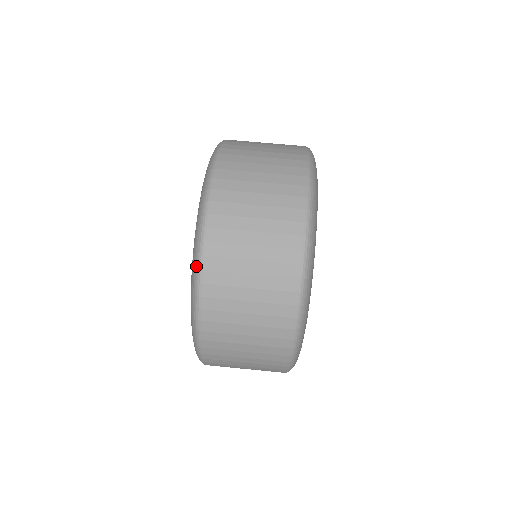
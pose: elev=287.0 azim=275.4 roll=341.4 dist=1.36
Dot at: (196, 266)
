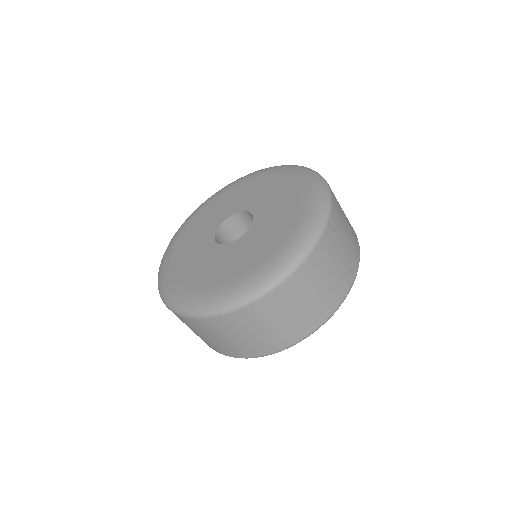
Dot at: (251, 296)
